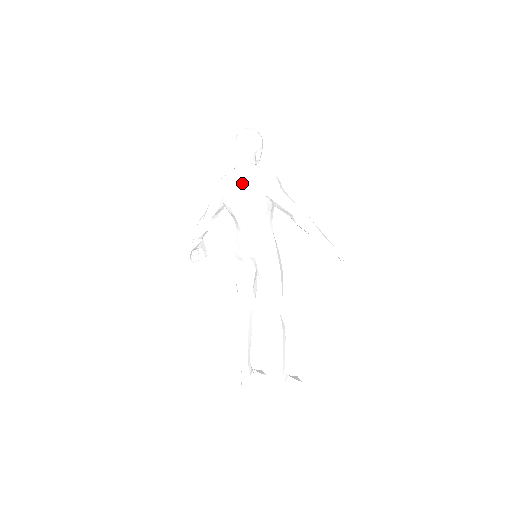
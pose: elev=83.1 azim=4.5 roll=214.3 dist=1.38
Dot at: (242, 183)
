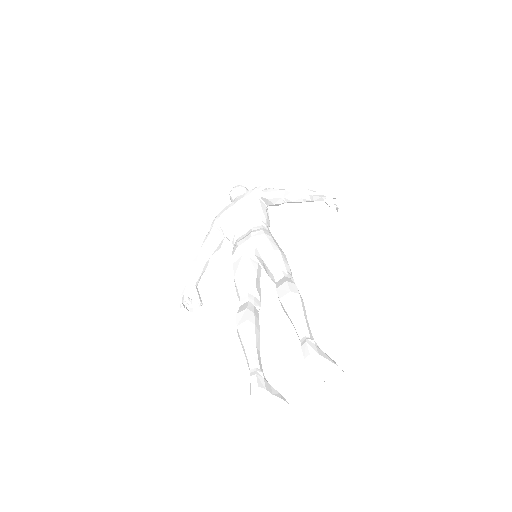
Dot at: (236, 200)
